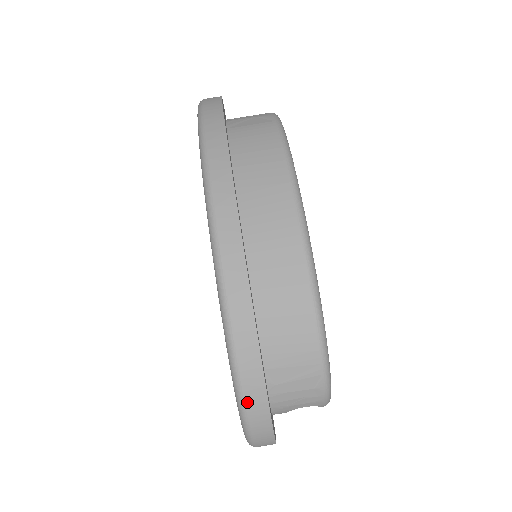
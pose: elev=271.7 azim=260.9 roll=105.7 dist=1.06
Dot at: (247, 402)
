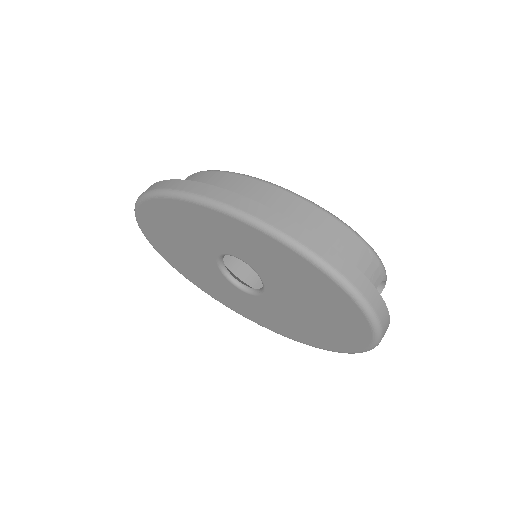
Dot at: (352, 282)
